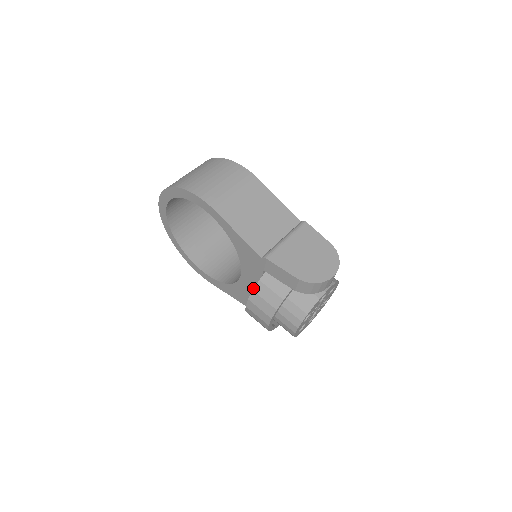
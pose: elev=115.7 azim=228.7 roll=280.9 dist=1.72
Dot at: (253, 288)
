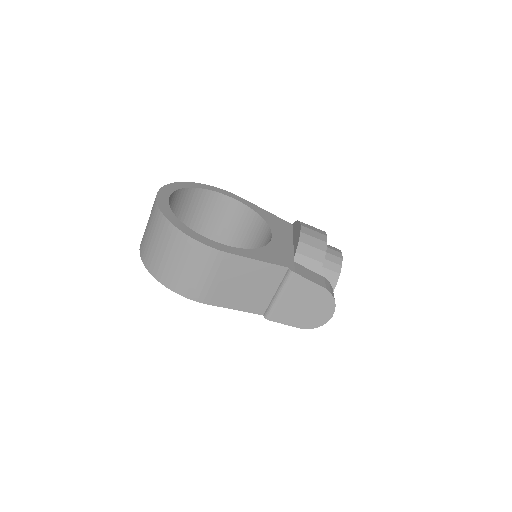
Dot at: occluded
